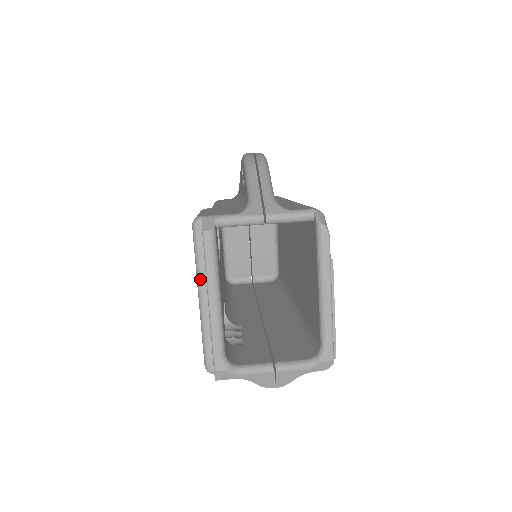
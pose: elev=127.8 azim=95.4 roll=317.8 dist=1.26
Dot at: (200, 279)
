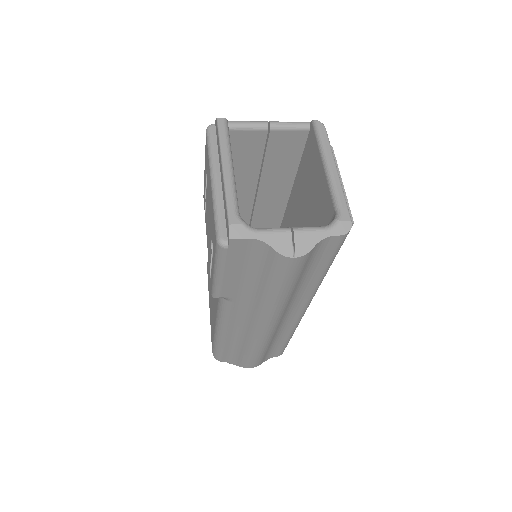
Dot at: (213, 163)
